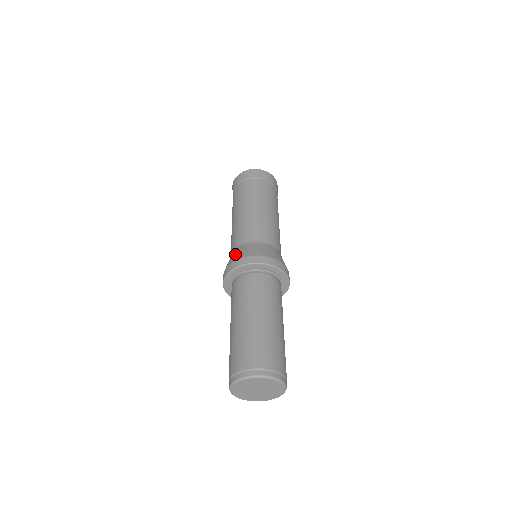
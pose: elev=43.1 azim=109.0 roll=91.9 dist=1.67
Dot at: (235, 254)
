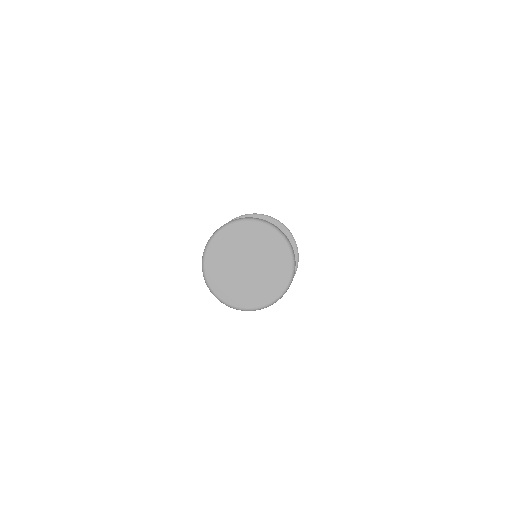
Dot at: occluded
